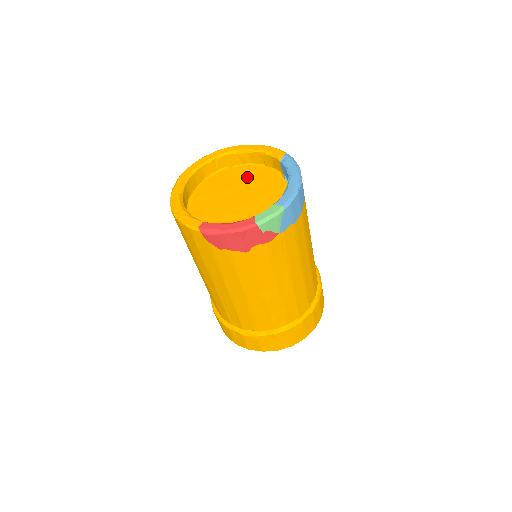
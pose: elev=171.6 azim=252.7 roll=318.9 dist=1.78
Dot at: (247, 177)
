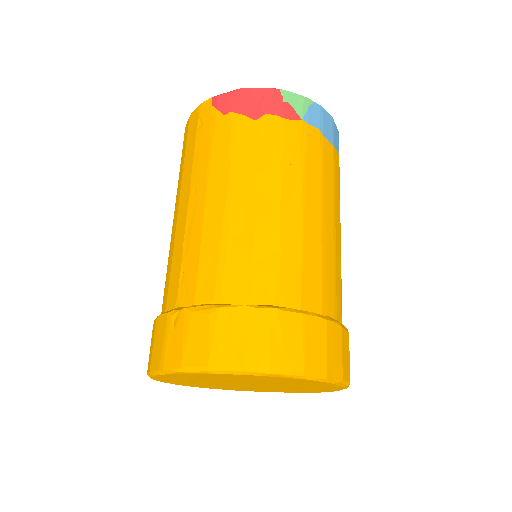
Dot at: occluded
